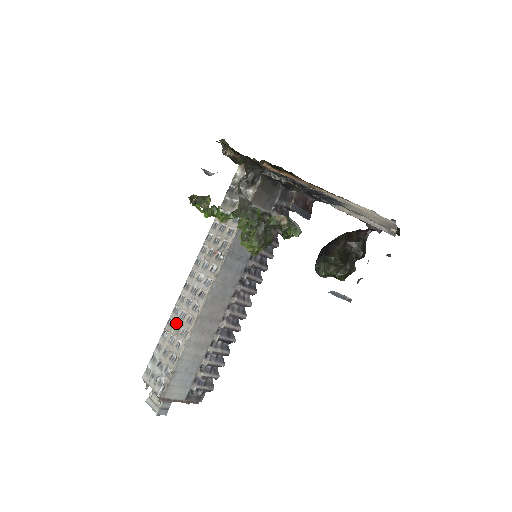
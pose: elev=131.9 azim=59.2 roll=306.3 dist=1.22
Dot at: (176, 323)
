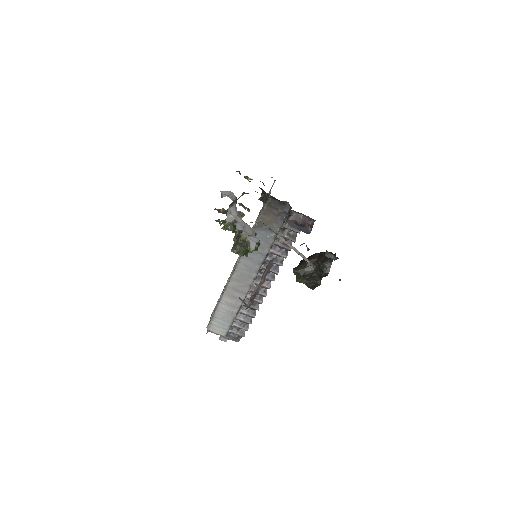
Dot at: occluded
